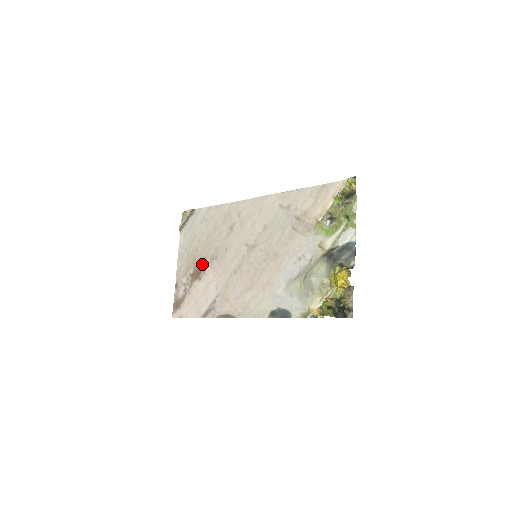
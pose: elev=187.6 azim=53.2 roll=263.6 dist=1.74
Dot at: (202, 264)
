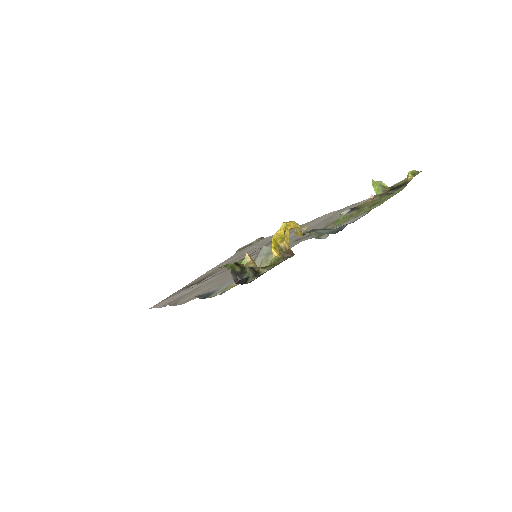
Dot at: (217, 271)
